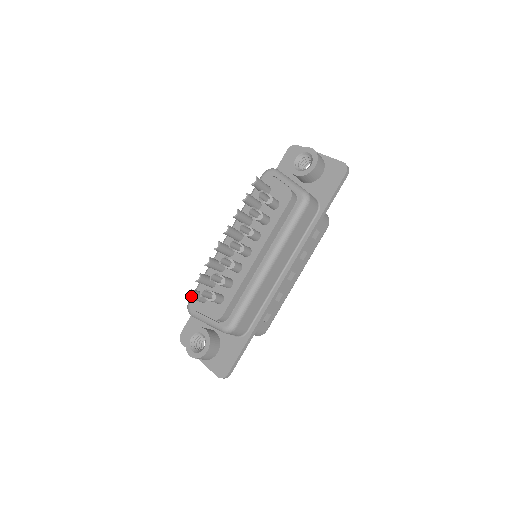
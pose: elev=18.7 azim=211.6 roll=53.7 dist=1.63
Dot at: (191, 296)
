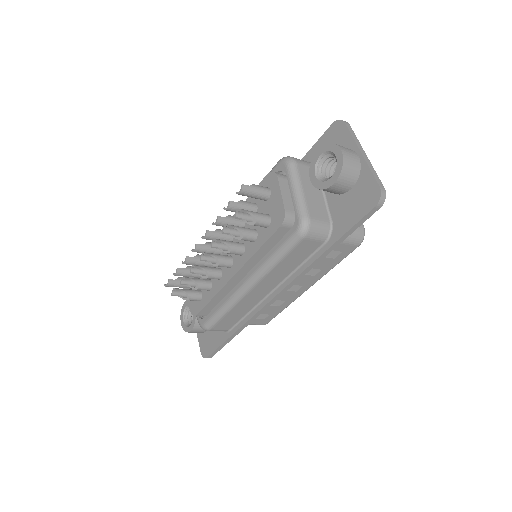
Dot at: (168, 286)
